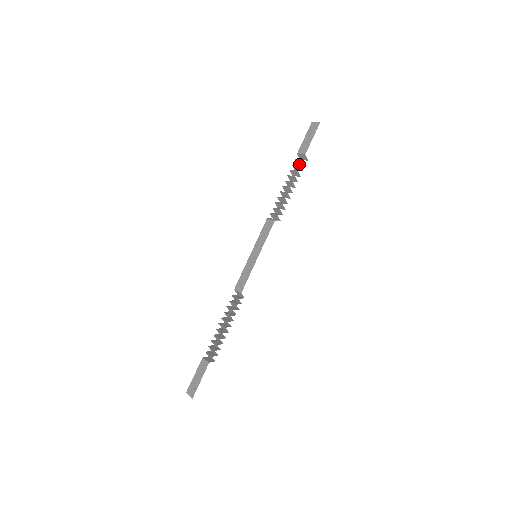
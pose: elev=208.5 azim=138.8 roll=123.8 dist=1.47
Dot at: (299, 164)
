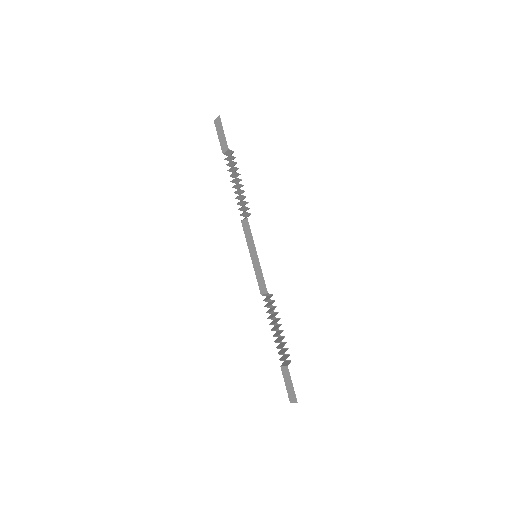
Dot at: (231, 160)
